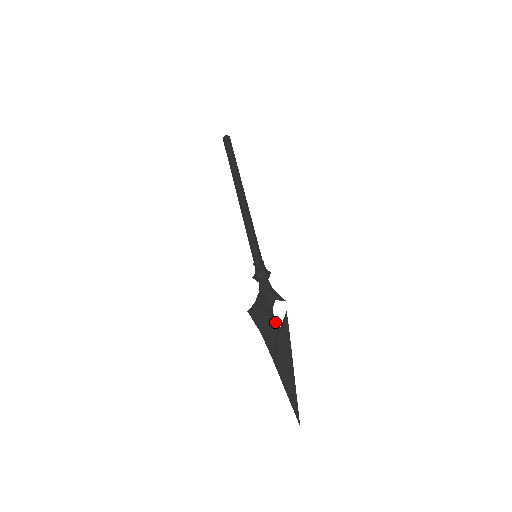
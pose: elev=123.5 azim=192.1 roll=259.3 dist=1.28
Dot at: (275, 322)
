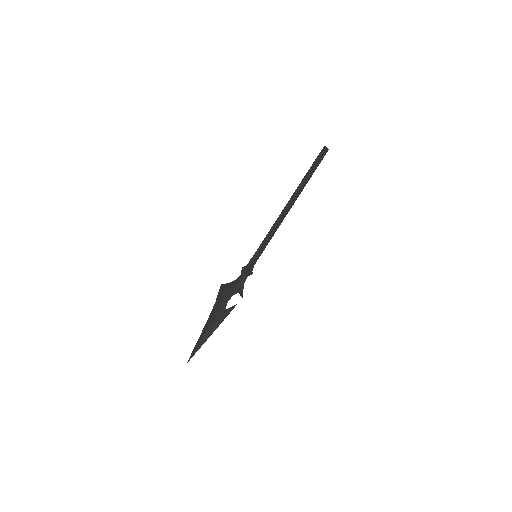
Dot at: (226, 304)
